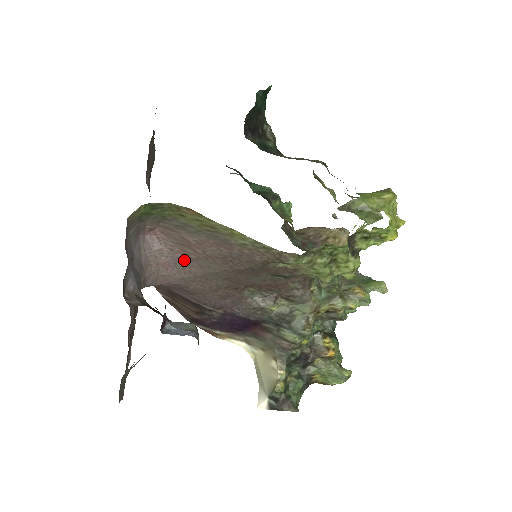
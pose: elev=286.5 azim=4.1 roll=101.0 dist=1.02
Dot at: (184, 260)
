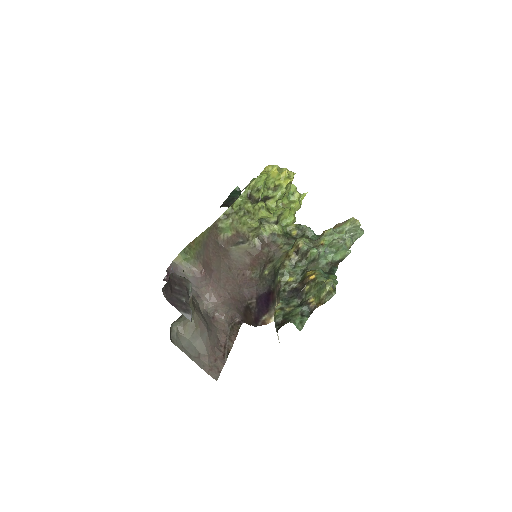
Dot at: (213, 274)
